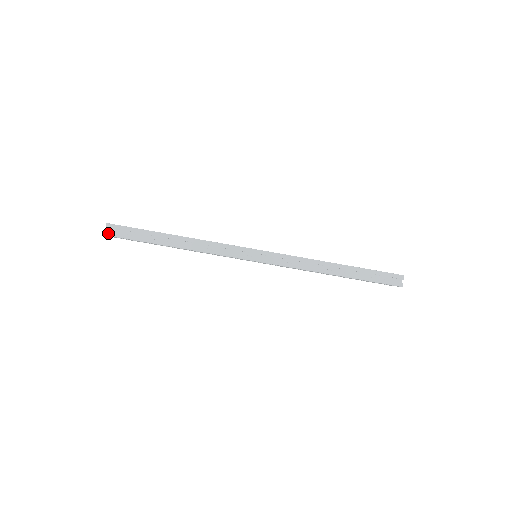
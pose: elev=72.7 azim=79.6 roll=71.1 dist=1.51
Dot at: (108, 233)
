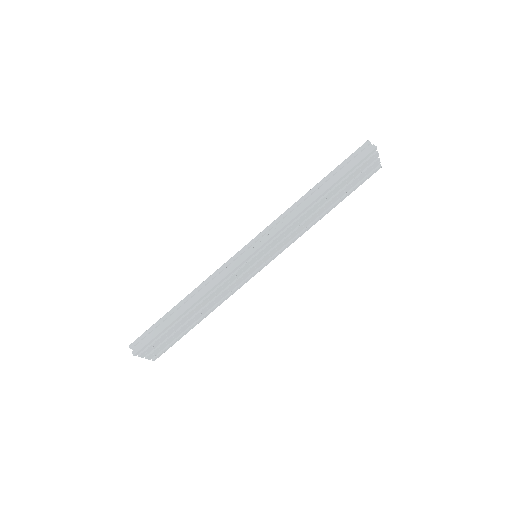
Dot at: (135, 351)
